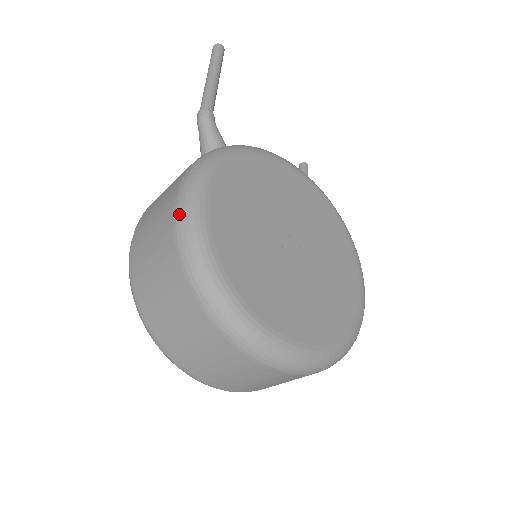
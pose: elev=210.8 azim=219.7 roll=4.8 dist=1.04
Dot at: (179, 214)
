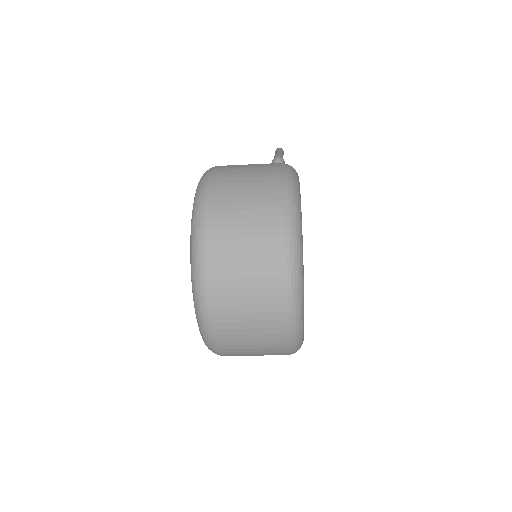
Dot at: (287, 169)
